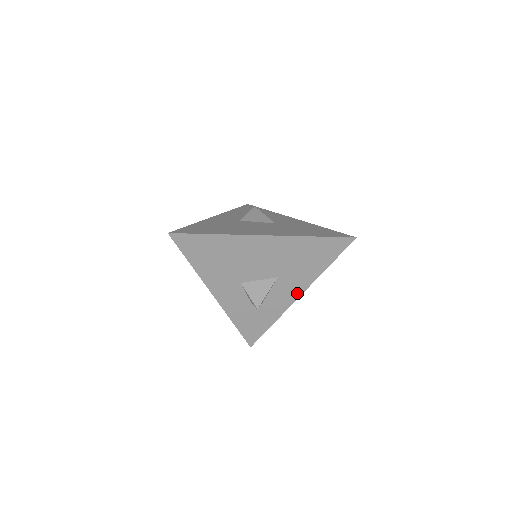
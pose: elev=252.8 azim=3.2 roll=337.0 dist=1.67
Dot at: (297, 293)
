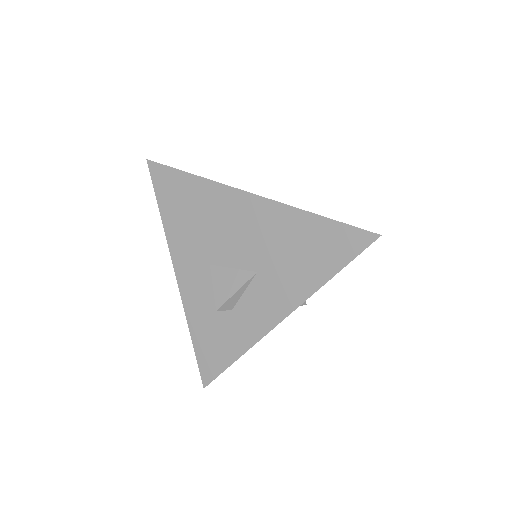
Dot at: (280, 312)
